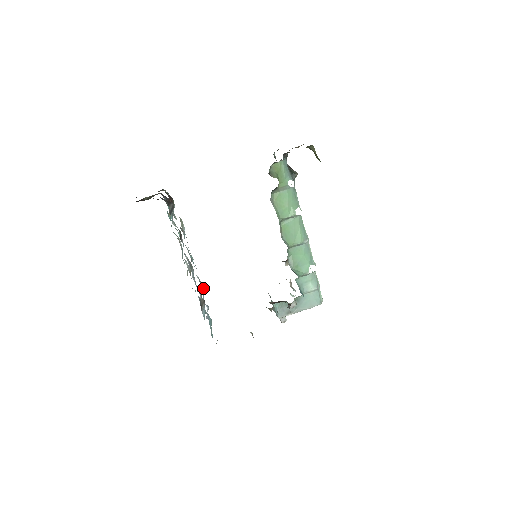
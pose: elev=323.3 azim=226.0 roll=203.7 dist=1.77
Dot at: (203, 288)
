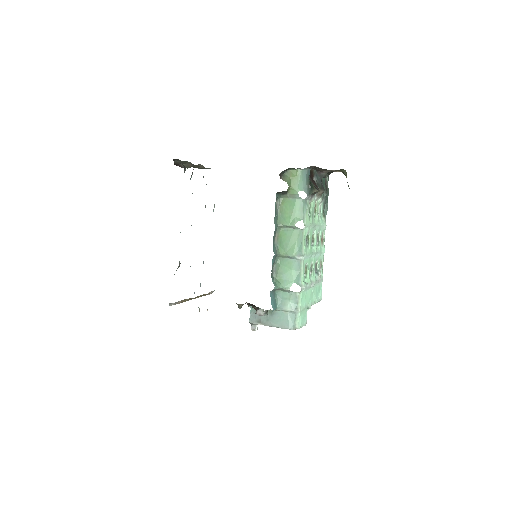
Dot at: occluded
